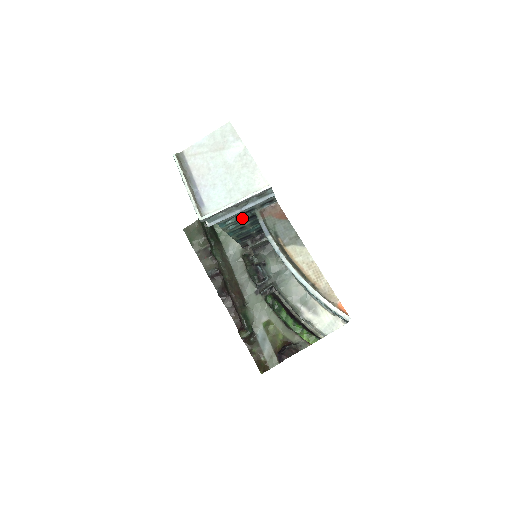
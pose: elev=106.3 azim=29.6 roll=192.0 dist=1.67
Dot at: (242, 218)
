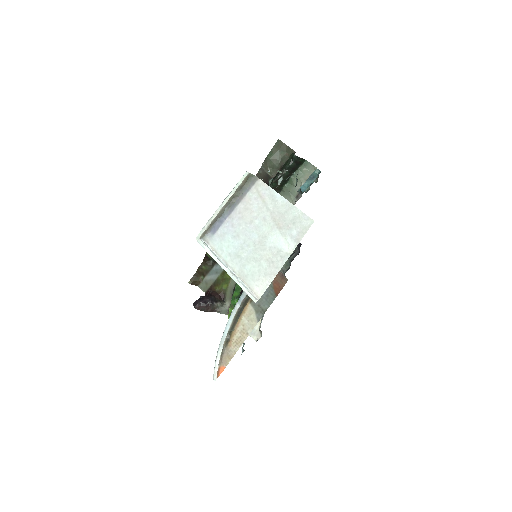
Dot at: occluded
